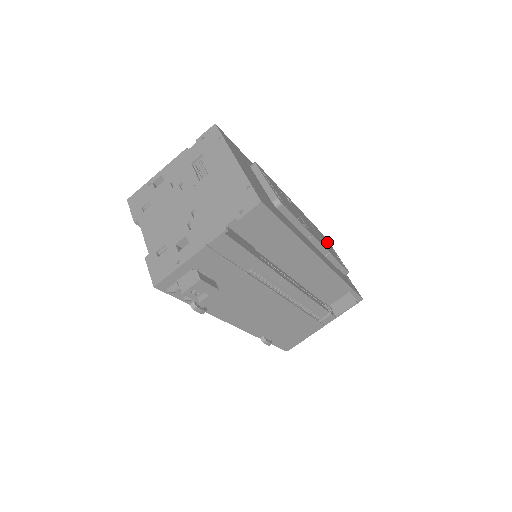
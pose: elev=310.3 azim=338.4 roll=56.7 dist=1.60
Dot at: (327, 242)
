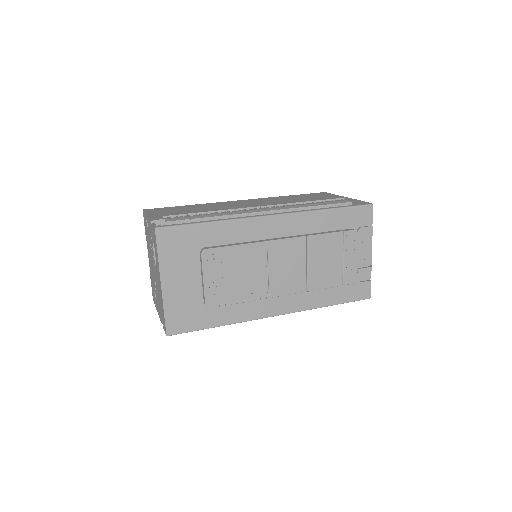
Dot at: (342, 250)
